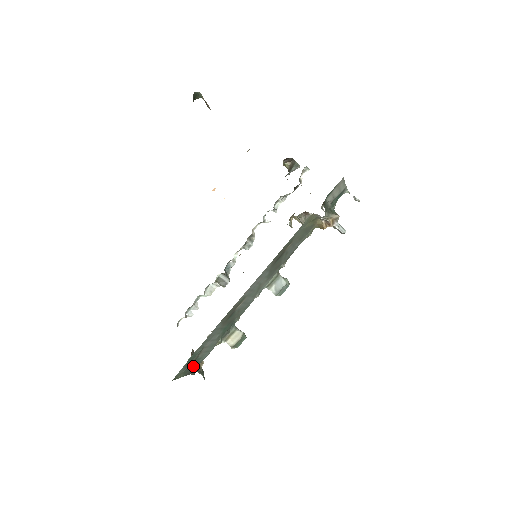
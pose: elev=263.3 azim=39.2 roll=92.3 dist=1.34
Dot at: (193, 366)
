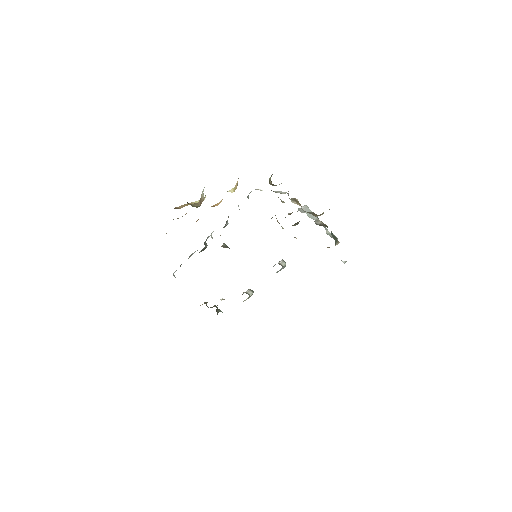
Dot at: occluded
